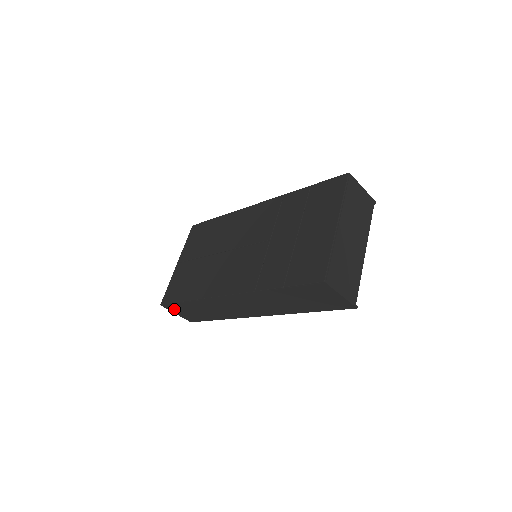
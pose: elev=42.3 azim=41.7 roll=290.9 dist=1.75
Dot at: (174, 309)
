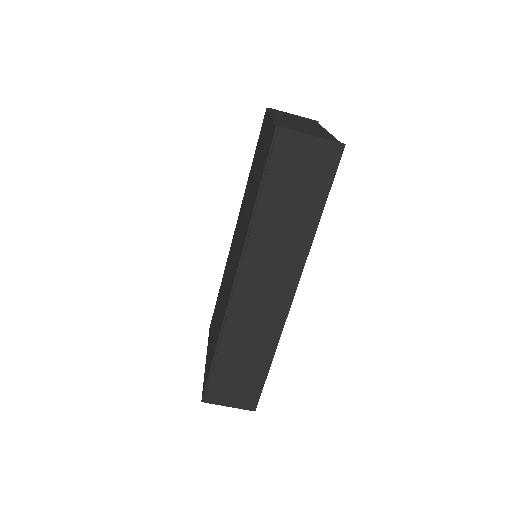
Dot at: (219, 395)
